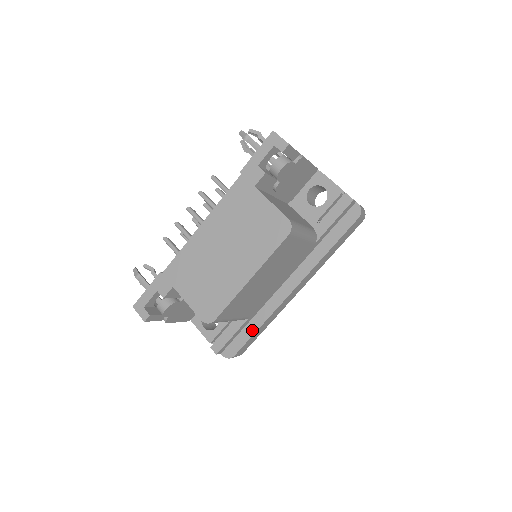
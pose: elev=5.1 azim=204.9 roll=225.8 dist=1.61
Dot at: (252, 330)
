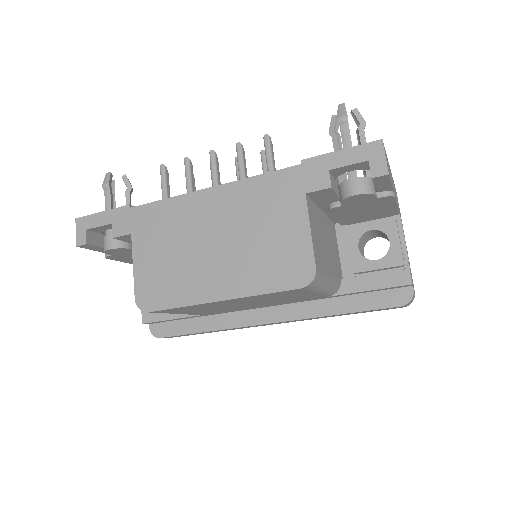
Dot at: (197, 328)
